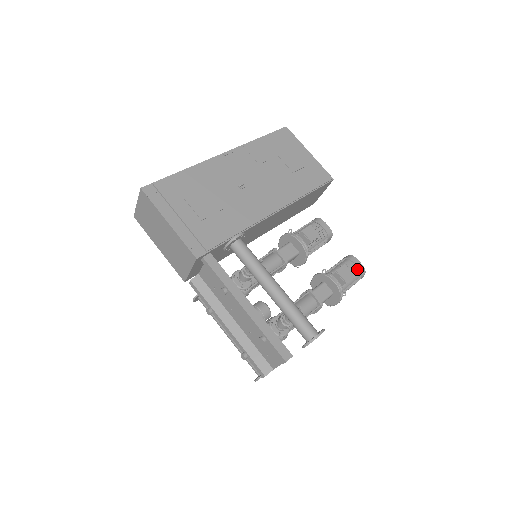
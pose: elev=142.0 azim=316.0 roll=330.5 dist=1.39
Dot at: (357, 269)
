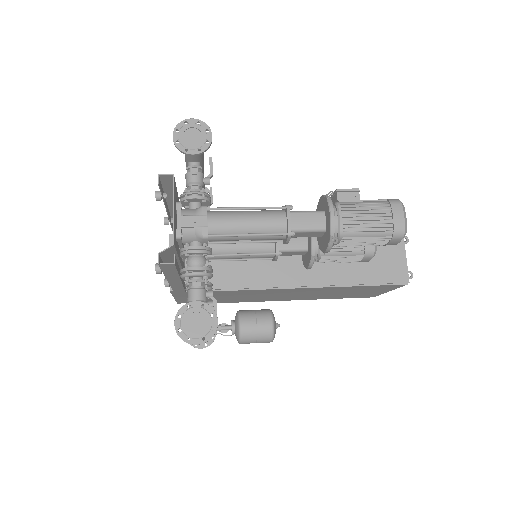
Dot at: (380, 200)
